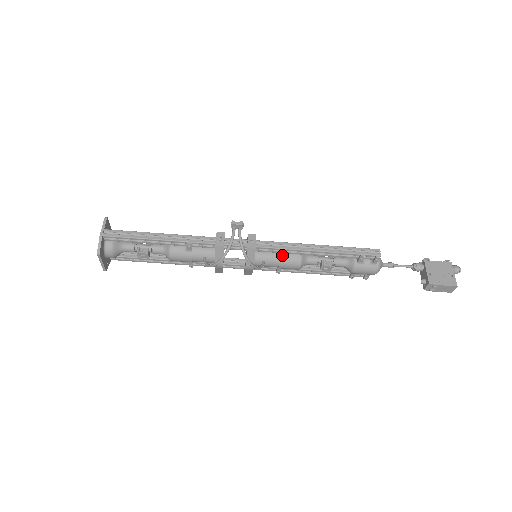
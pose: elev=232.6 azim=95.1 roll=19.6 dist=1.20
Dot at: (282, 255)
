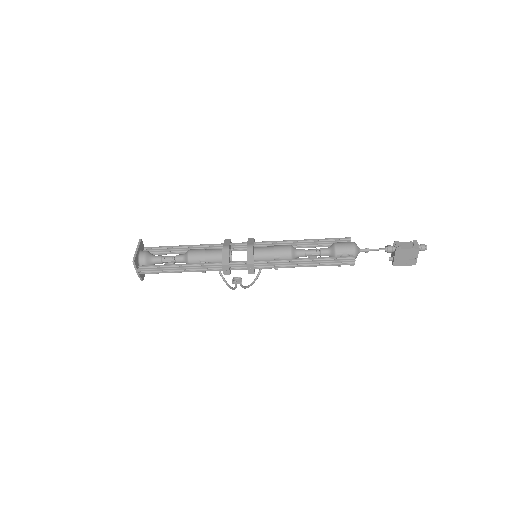
Dot at: occluded
